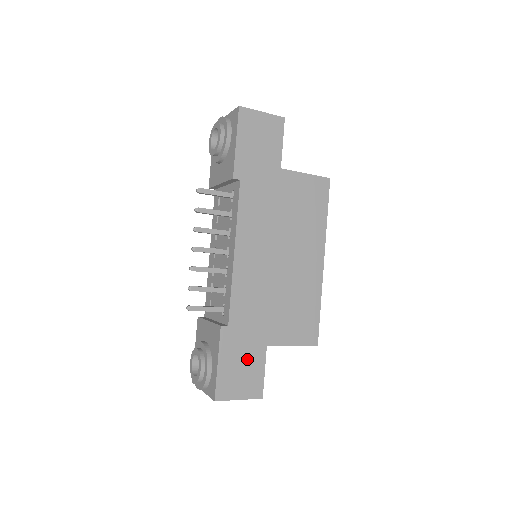
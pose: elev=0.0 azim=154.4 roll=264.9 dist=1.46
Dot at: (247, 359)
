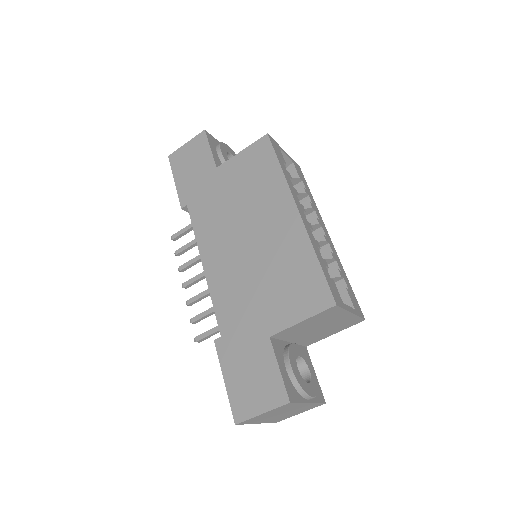
Dot at: (253, 362)
